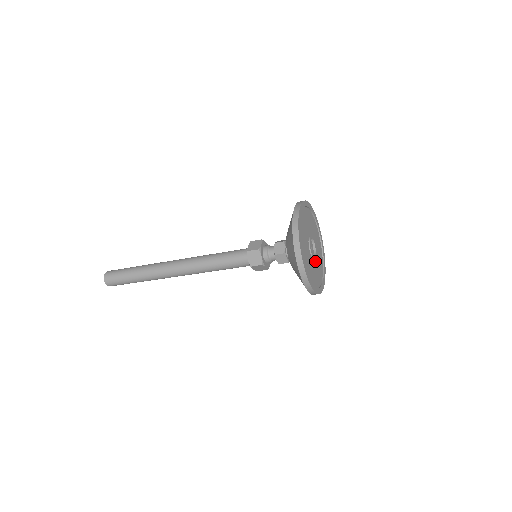
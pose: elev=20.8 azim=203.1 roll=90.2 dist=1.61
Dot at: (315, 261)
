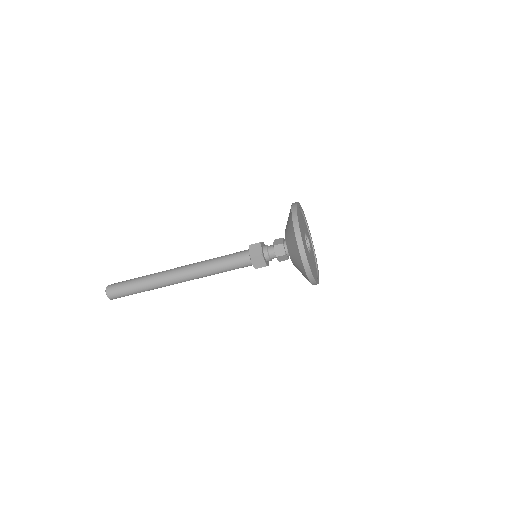
Dot at: (310, 256)
